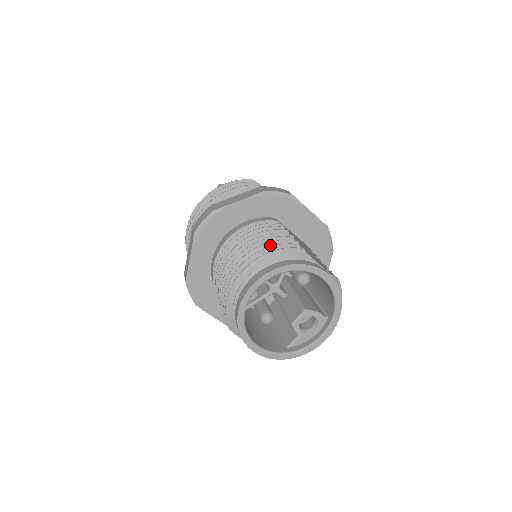
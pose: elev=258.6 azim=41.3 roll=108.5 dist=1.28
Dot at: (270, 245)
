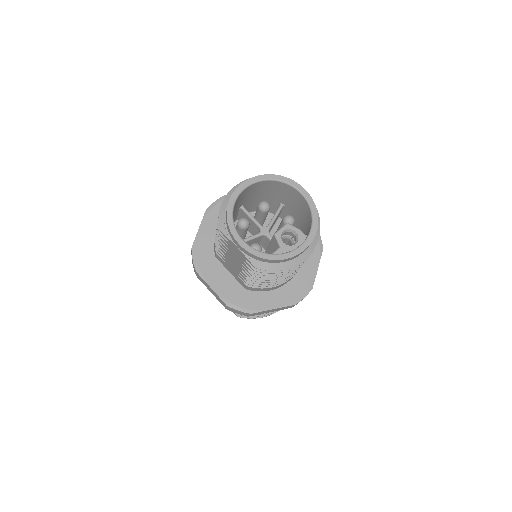
Dot at: occluded
